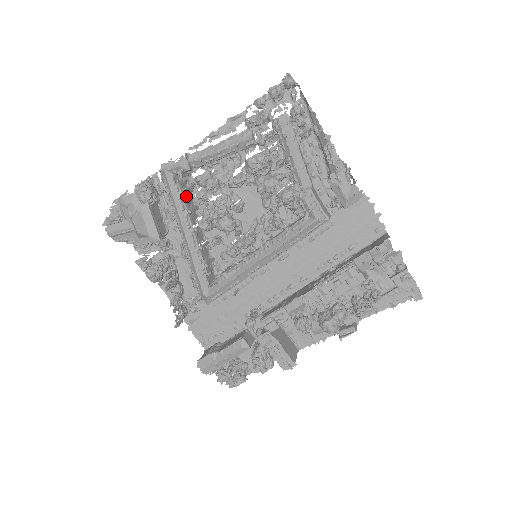
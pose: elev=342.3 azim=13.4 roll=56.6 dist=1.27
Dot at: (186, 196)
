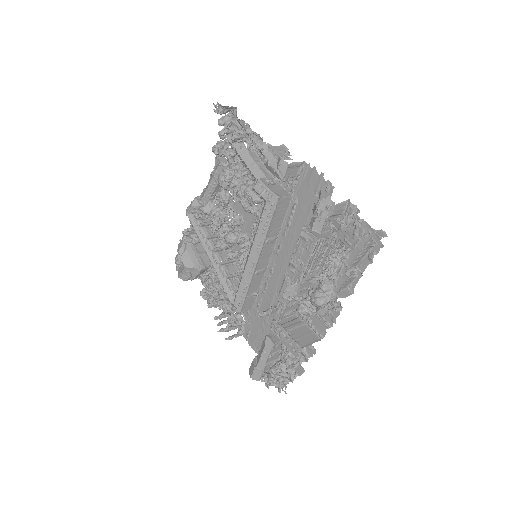
Dot at: (209, 228)
